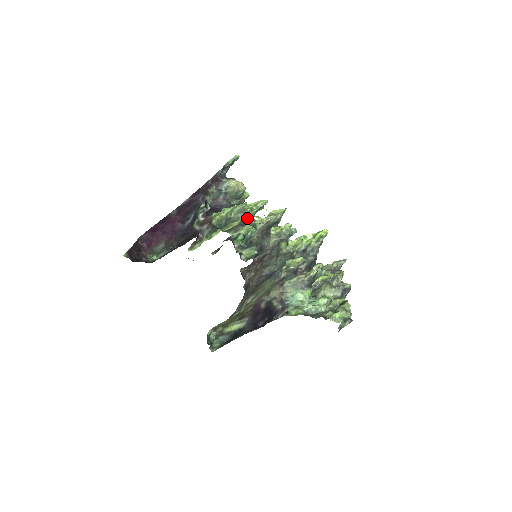
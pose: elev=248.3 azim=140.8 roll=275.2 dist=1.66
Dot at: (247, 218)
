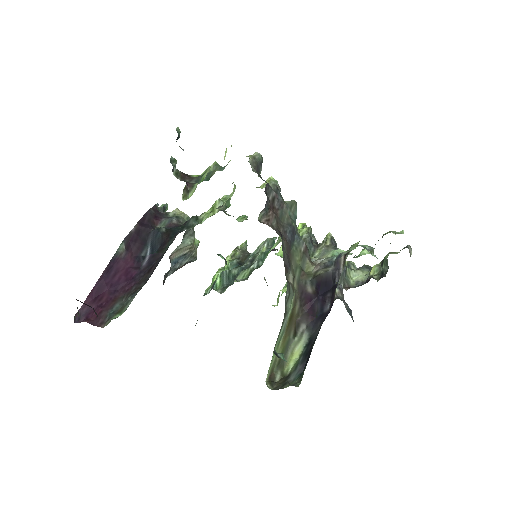
Dot at: (221, 209)
